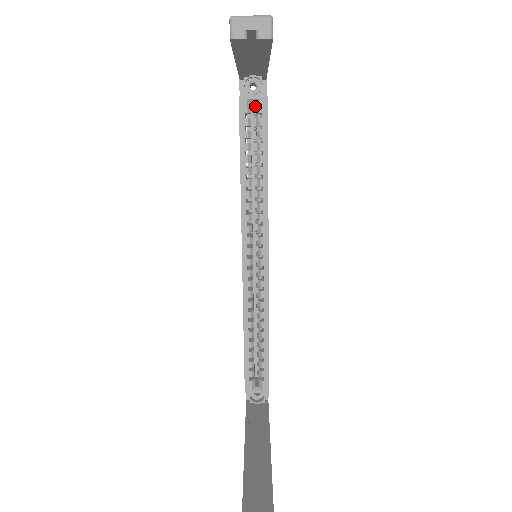
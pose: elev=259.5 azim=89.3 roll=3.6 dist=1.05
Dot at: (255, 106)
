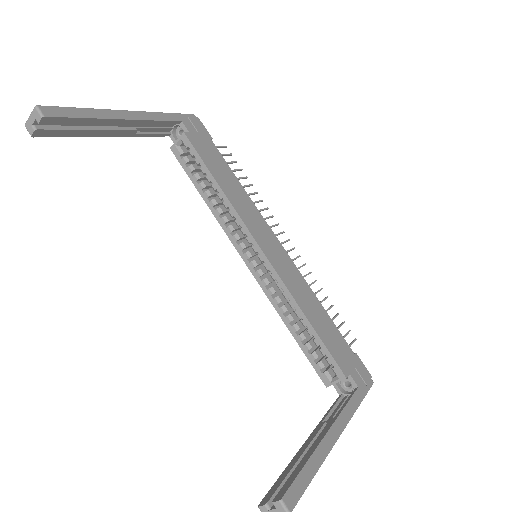
Dot at: occluded
